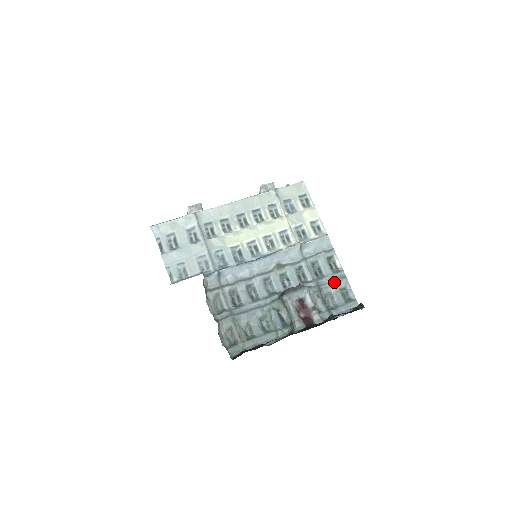
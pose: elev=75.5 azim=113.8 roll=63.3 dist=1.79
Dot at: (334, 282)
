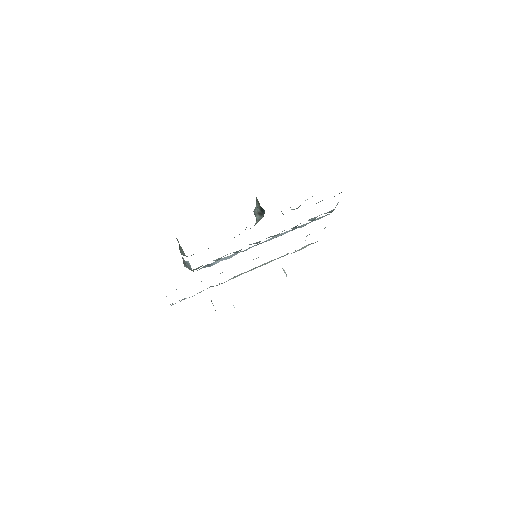
Dot at: occluded
